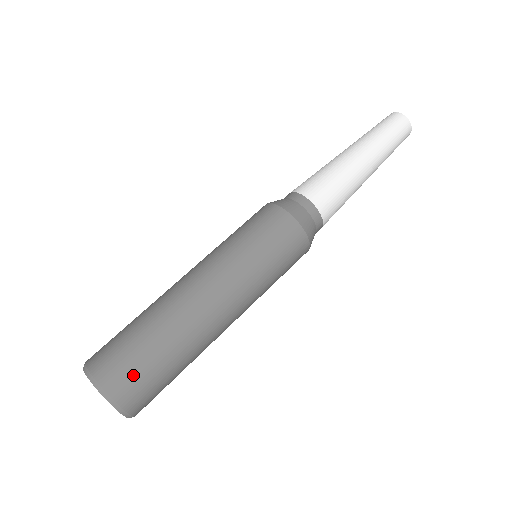
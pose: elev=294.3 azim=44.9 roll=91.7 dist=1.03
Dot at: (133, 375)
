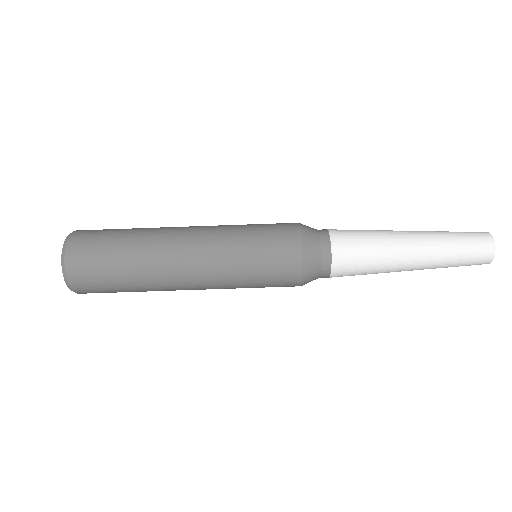
Dot at: (92, 278)
